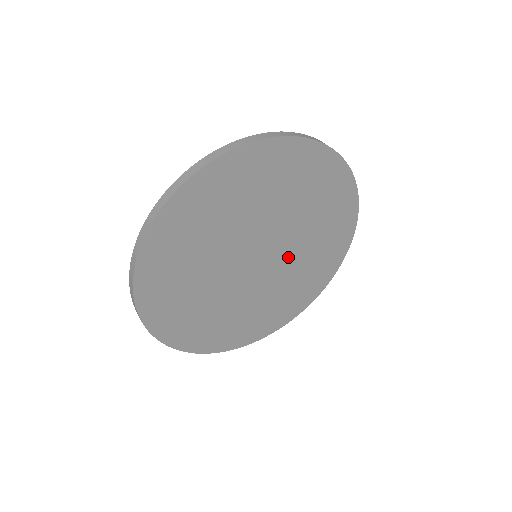
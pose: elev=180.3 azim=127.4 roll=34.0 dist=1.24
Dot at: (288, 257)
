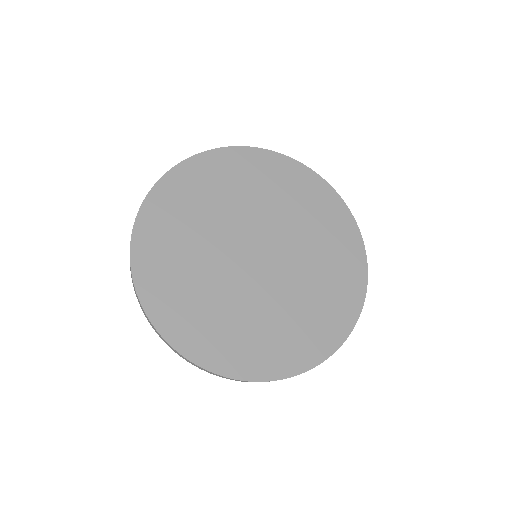
Dot at: (292, 253)
